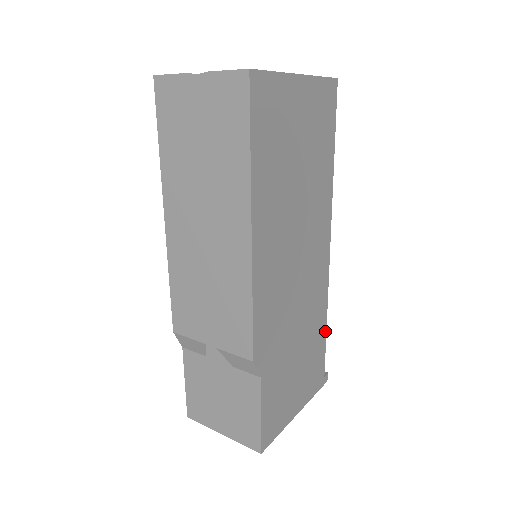
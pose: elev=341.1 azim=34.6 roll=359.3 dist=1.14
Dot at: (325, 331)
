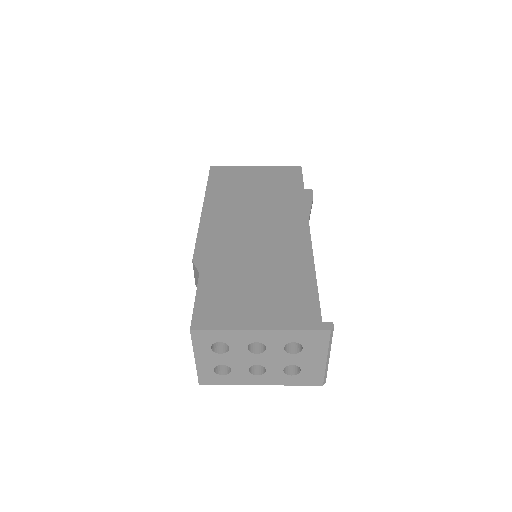
Dot at: (314, 281)
